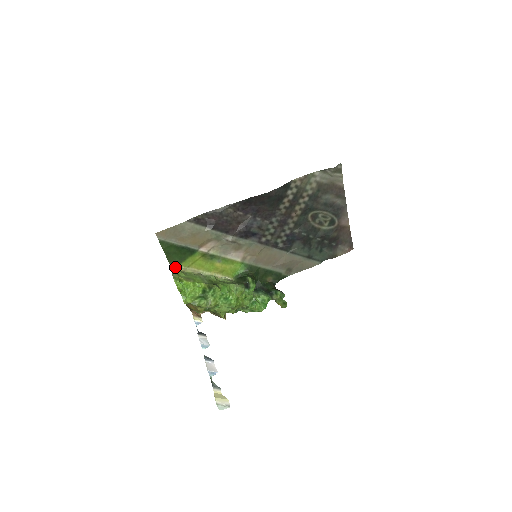
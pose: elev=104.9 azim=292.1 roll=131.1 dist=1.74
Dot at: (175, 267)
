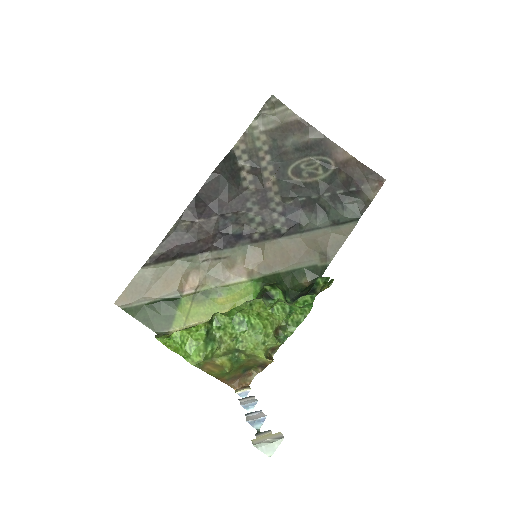
Dot at: (166, 334)
